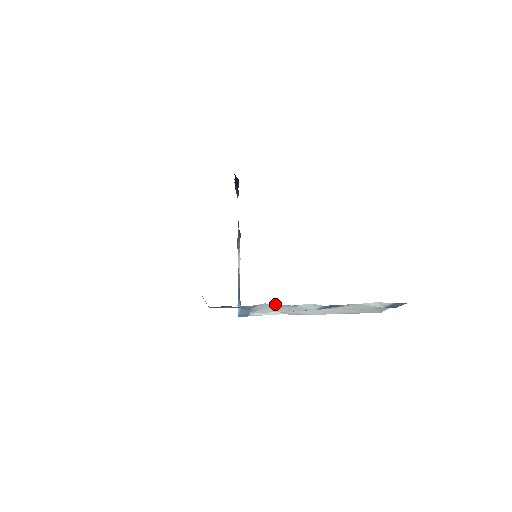
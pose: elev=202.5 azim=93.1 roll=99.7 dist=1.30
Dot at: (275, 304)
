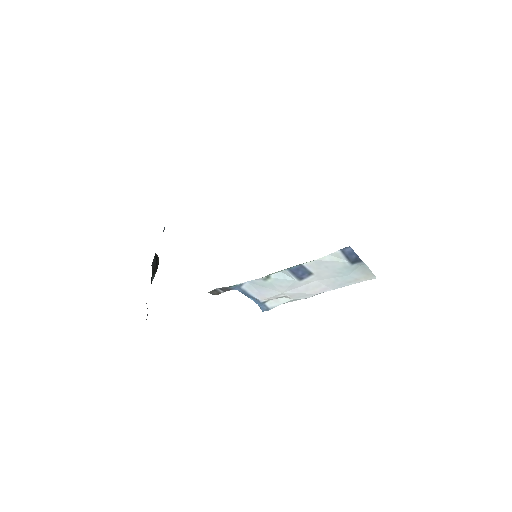
Dot at: (254, 280)
